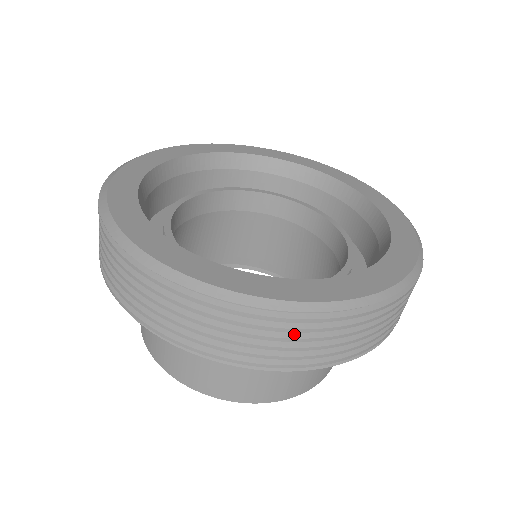
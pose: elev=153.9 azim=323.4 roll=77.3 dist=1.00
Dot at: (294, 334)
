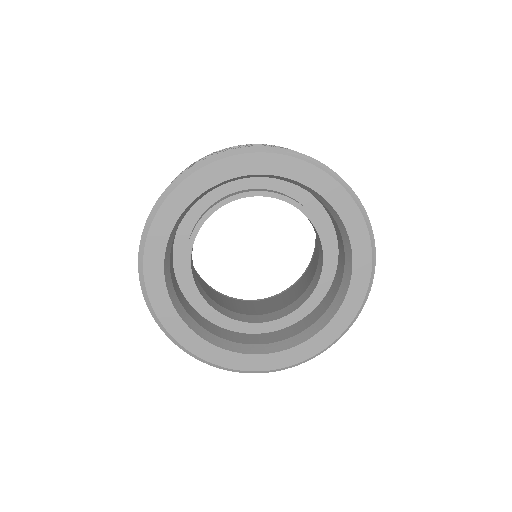
Dot at: occluded
